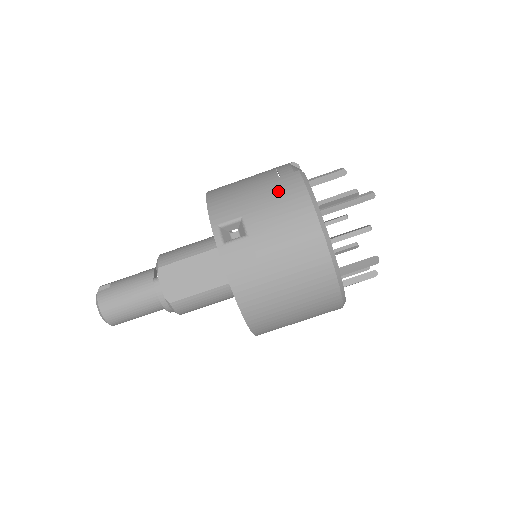
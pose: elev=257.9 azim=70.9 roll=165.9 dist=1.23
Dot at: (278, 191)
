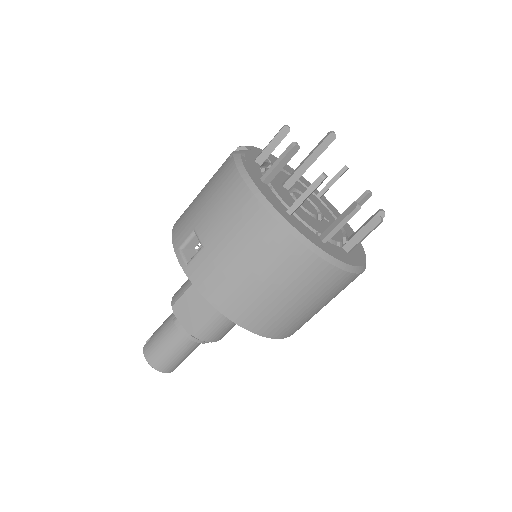
Dot at: (217, 187)
